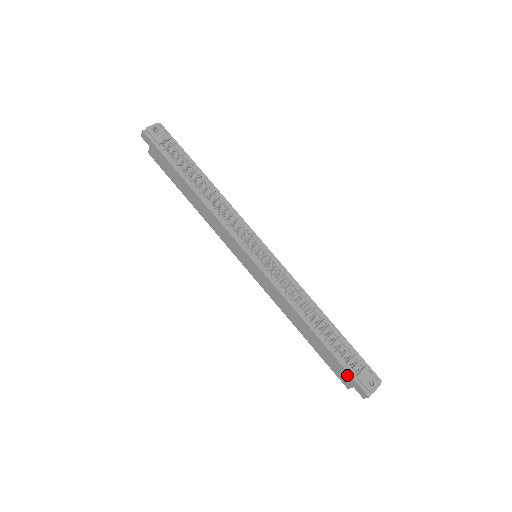
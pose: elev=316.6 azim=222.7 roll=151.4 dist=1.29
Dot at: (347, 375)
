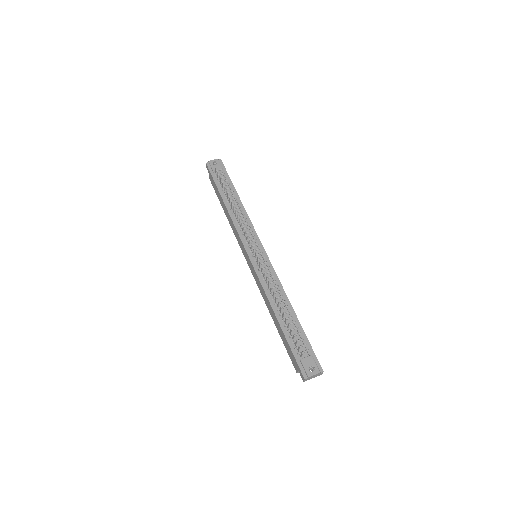
Dot at: (294, 358)
